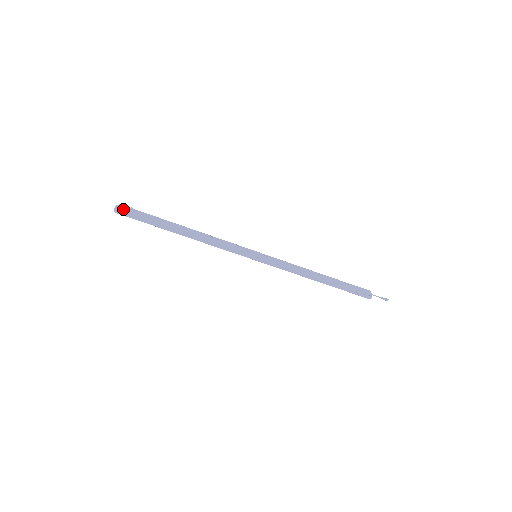
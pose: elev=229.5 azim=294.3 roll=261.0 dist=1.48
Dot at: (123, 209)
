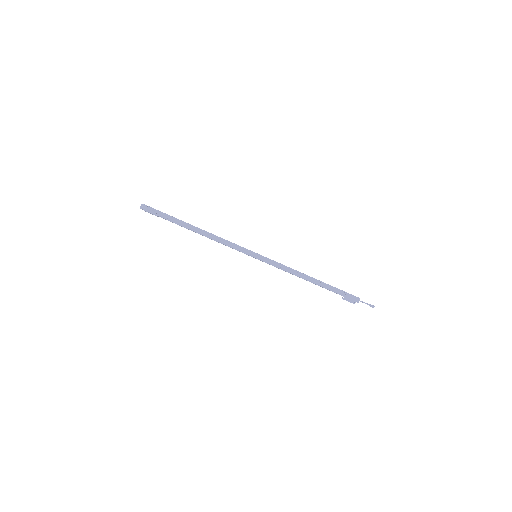
Dot at: occluded
